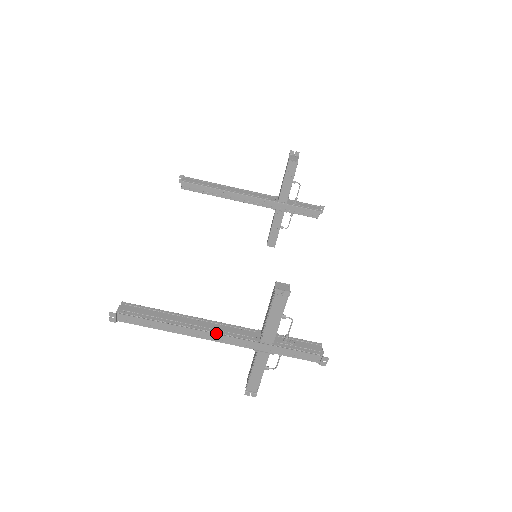
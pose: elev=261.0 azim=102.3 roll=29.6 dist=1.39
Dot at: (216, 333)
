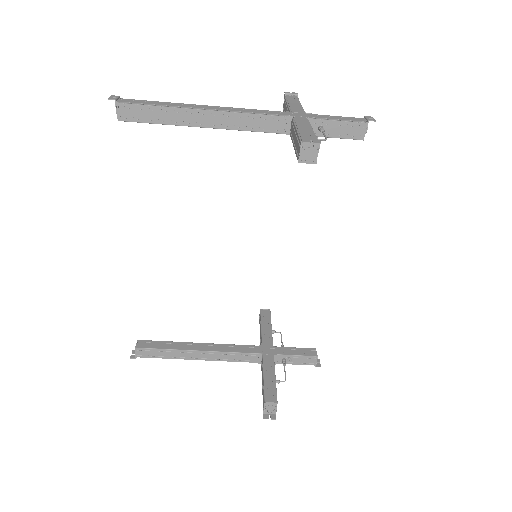
Dot at: (223, 360)
